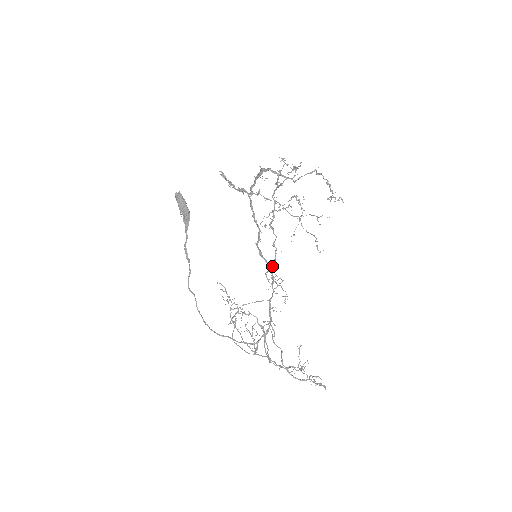
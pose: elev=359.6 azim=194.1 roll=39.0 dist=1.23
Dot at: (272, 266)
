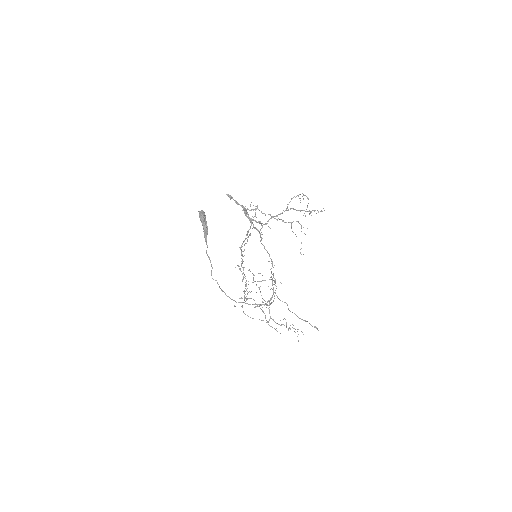
Dot at: occluded
